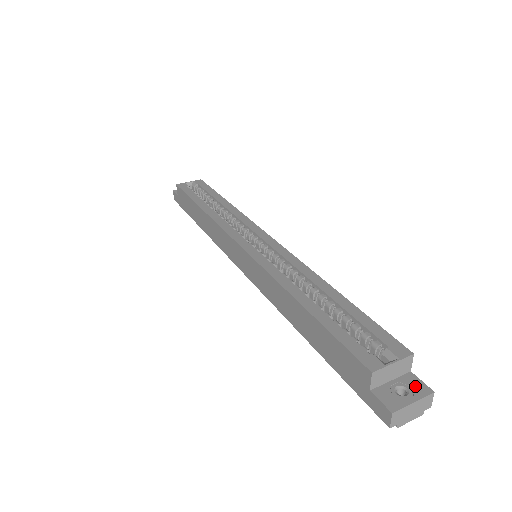
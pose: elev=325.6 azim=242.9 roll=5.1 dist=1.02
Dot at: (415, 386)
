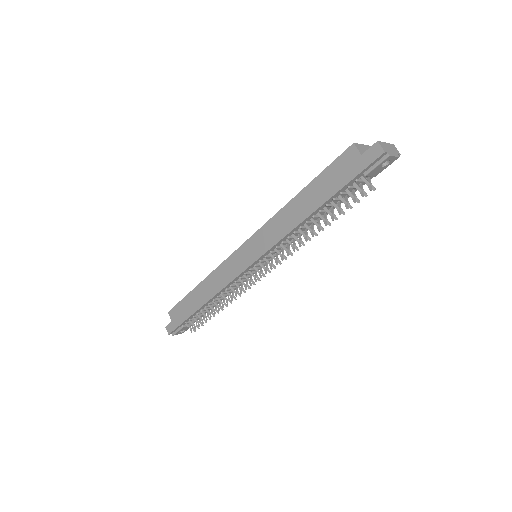
Dot at: occluded
